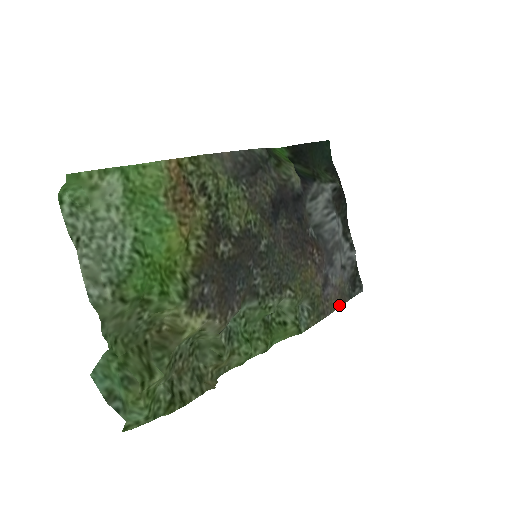
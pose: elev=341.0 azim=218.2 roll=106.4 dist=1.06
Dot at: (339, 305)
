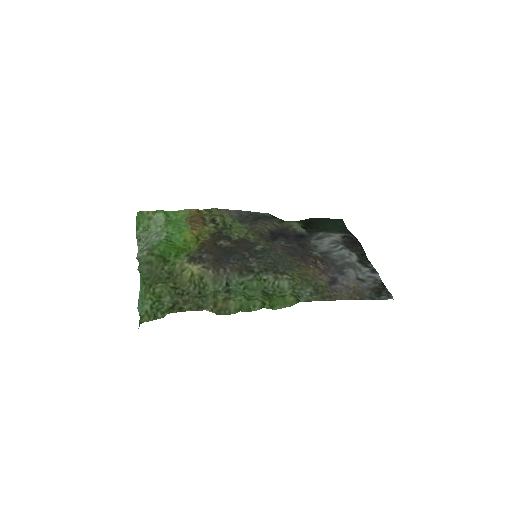
Dot at: (354, 299)
